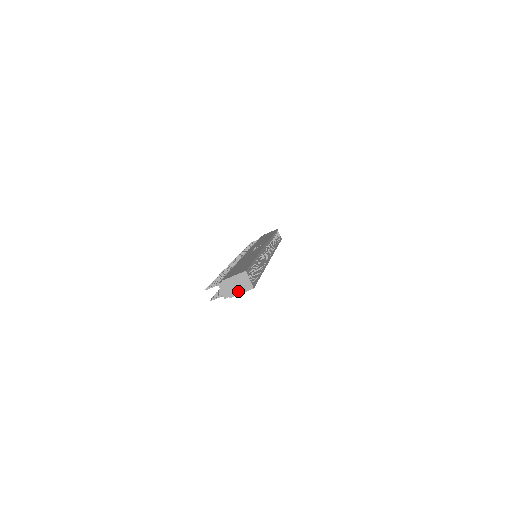
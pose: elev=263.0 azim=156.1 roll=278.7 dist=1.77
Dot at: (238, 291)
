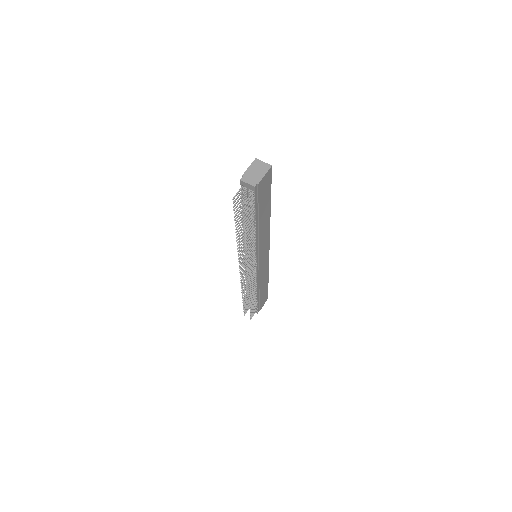
Dot at: (261, 175)
